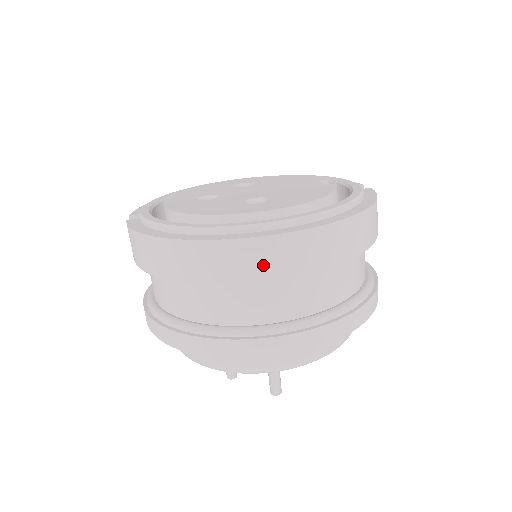
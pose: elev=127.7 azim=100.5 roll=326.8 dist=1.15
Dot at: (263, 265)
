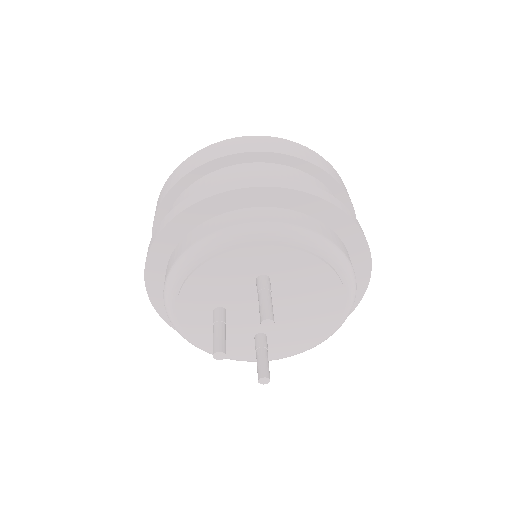
Dot at: (247, 146)
